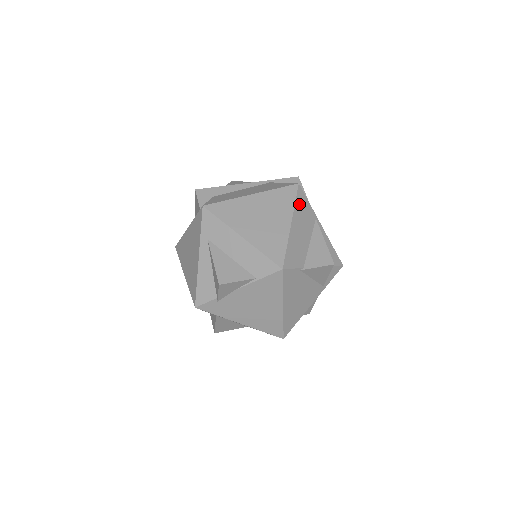
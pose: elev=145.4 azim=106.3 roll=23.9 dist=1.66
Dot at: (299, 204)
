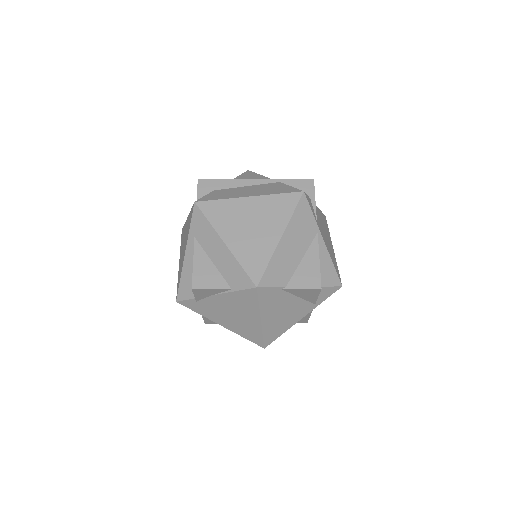
Dot at: (298, 215)
